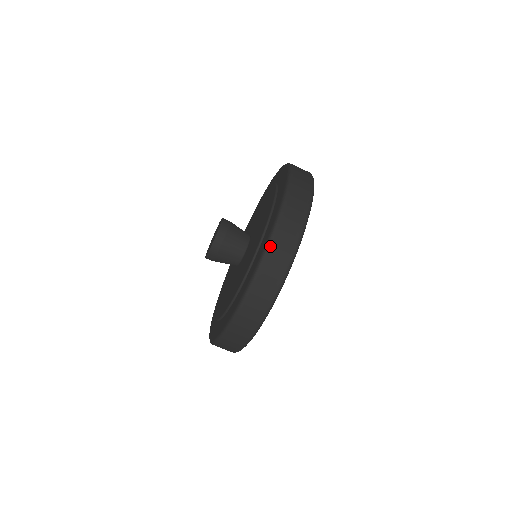
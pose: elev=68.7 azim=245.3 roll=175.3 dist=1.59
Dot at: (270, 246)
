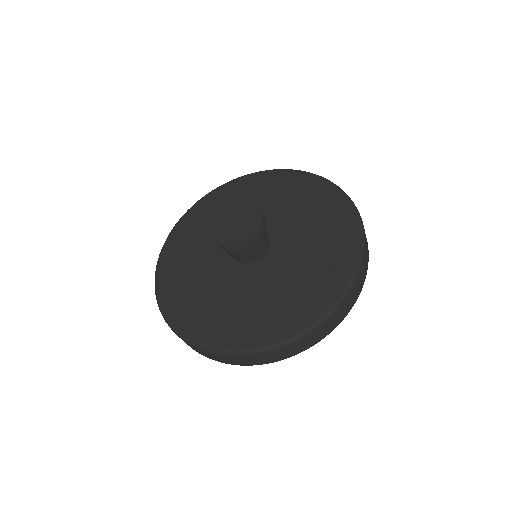
Dot at: (364, 257)
